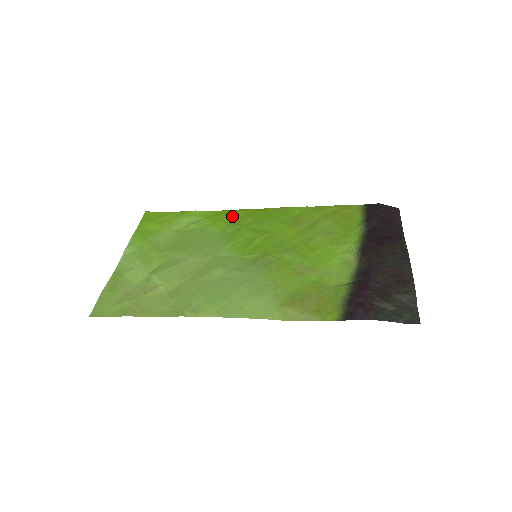
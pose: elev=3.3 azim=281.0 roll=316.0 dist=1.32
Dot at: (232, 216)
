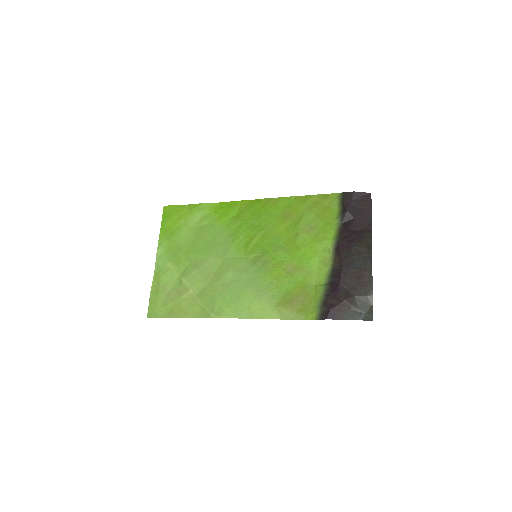
Dot at: (234, 209)
